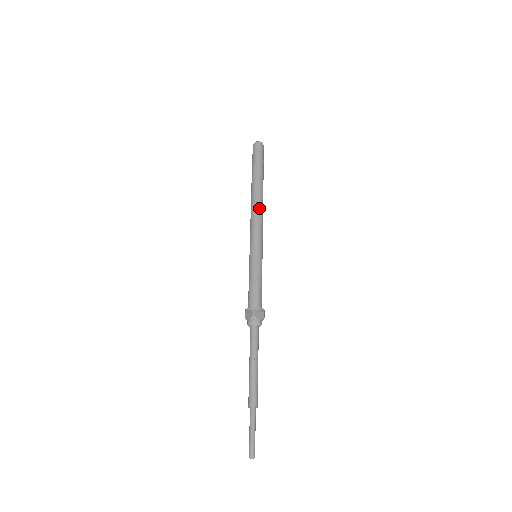
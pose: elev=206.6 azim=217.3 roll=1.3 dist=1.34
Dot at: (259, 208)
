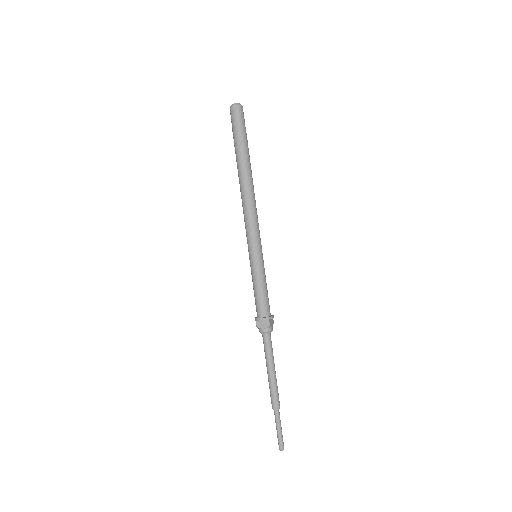
Dot at: (254, 199)
